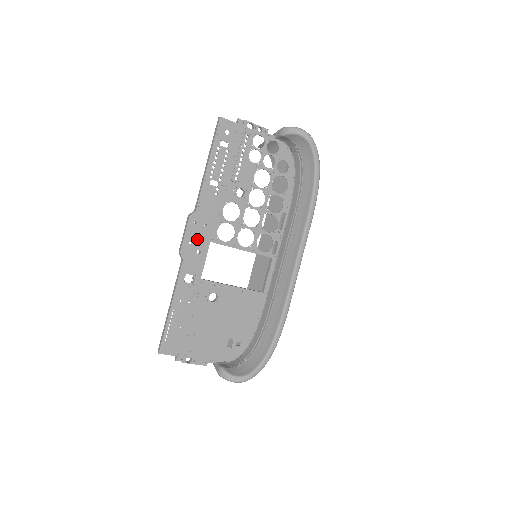
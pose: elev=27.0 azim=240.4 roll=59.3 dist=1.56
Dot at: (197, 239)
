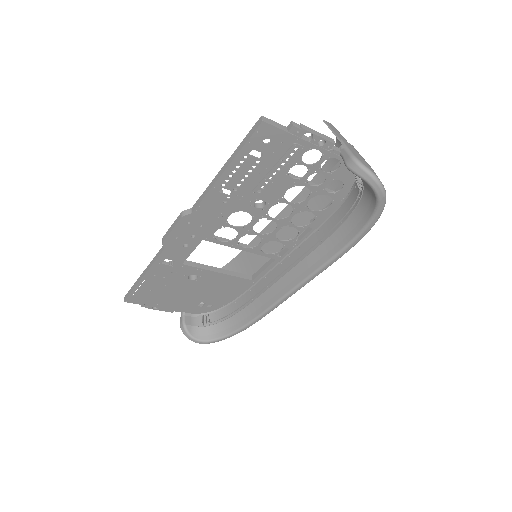
Dot at: (187, 236)
